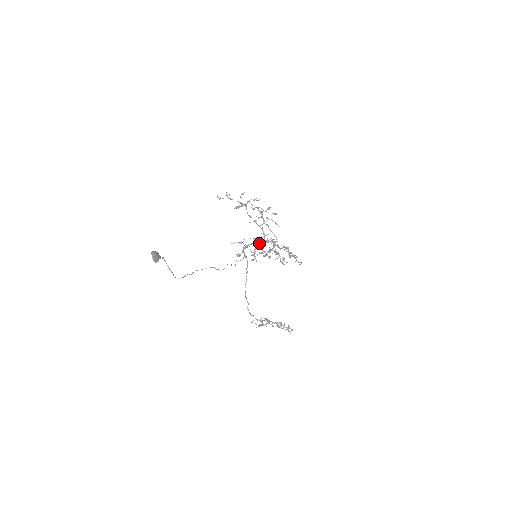
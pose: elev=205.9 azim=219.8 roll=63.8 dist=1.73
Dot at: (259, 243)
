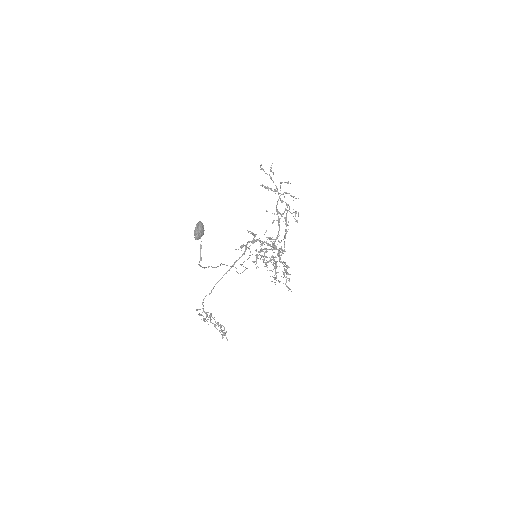
Dot at: (267, 244)
